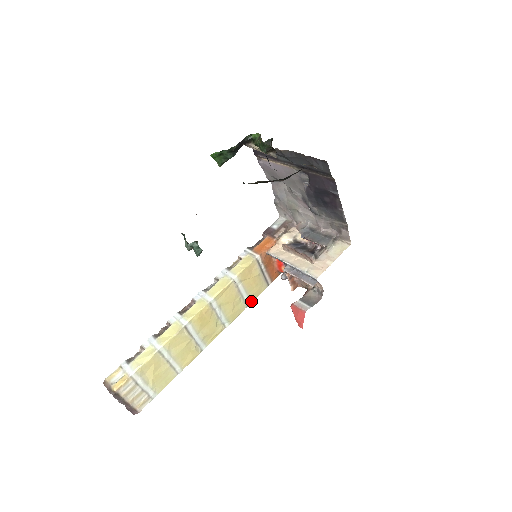
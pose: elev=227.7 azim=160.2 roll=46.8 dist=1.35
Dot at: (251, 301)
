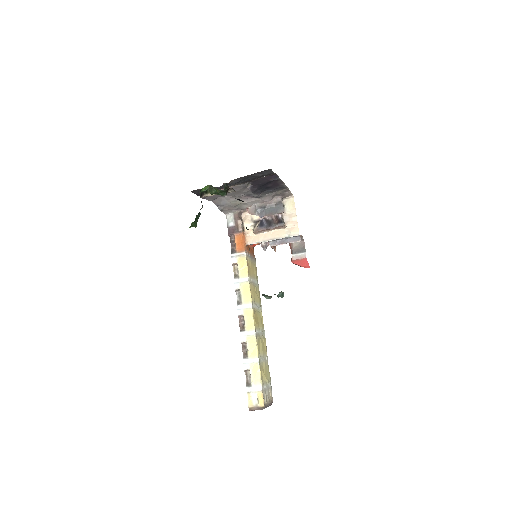
Dot at: (257, 280)
